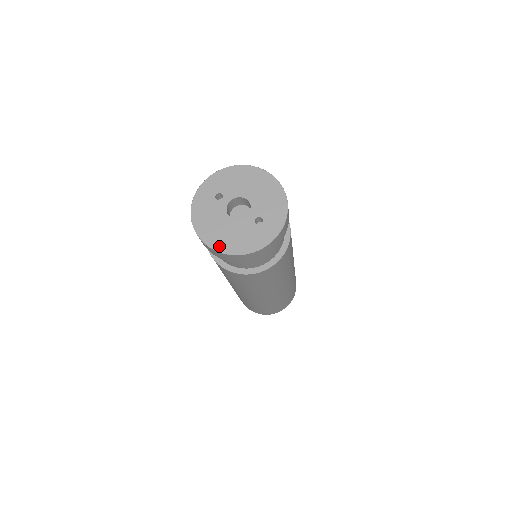
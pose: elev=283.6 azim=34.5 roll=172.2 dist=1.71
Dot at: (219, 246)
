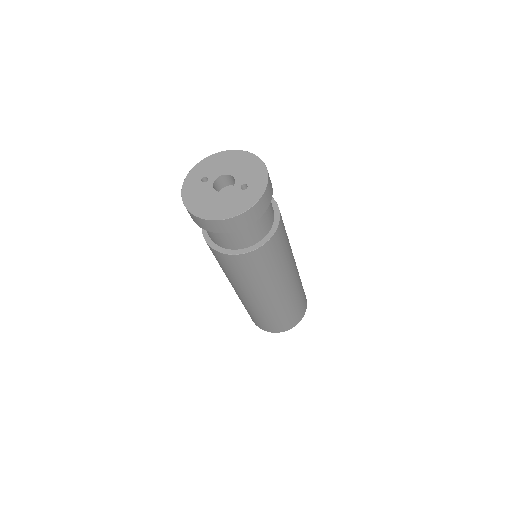
Dot at: (213, 216)
